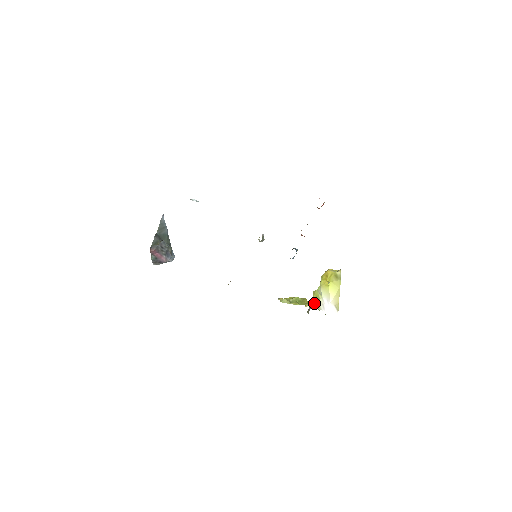
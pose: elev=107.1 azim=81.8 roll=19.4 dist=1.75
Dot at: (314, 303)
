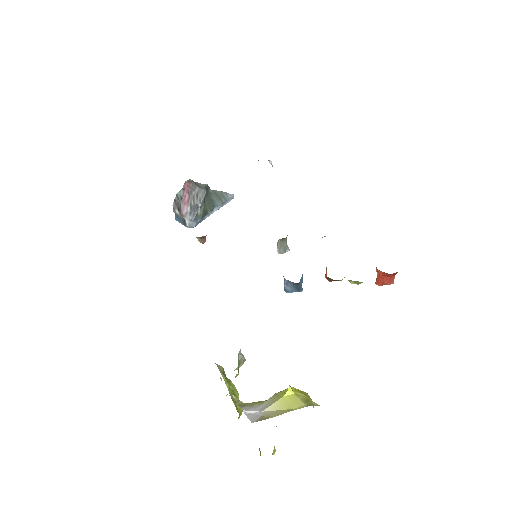
Dot at: occluded
